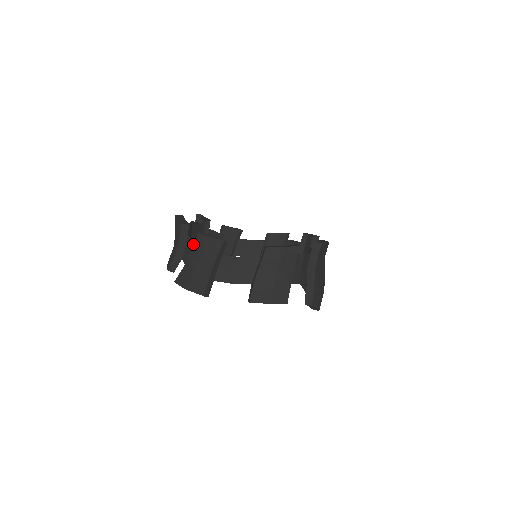
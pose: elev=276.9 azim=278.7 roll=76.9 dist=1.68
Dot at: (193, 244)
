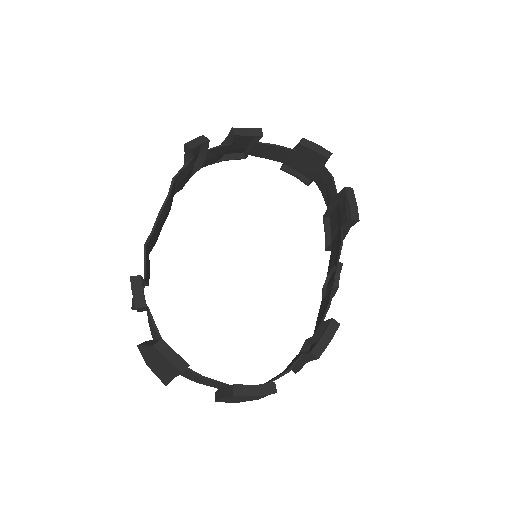
Dot at: (153, 328)
